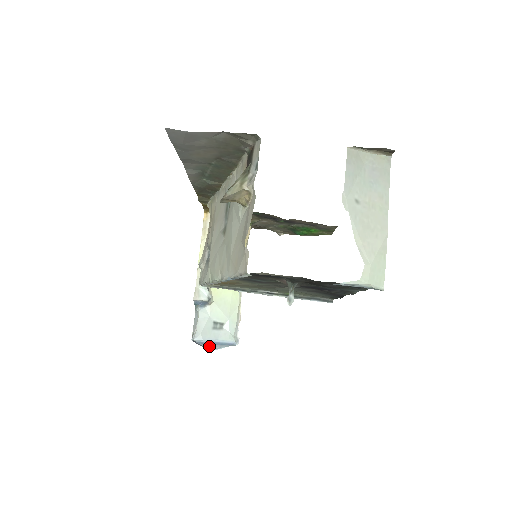
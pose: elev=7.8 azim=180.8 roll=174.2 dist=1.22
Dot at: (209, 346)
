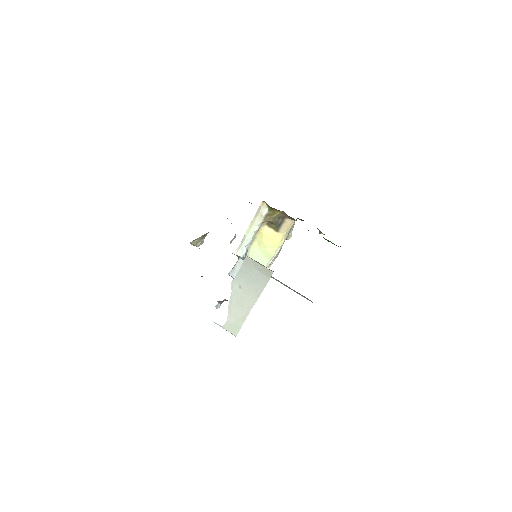
Dot at: occluded
